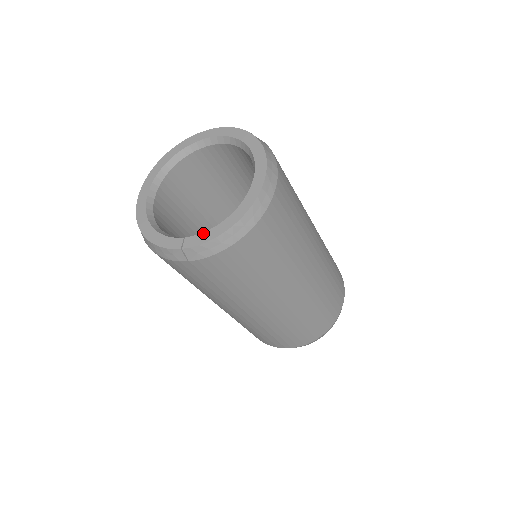
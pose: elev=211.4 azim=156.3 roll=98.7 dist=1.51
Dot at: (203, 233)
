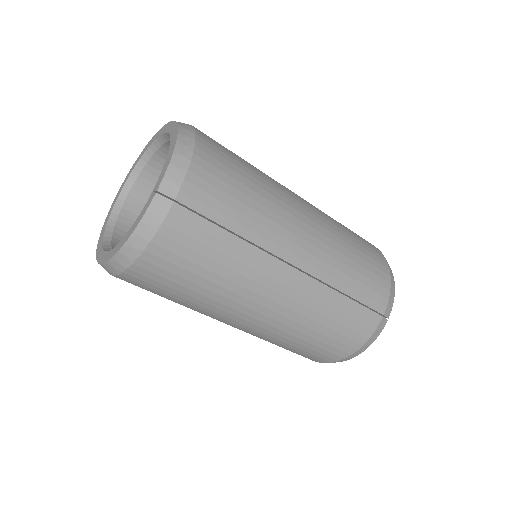
Dot at: (162, 170)
